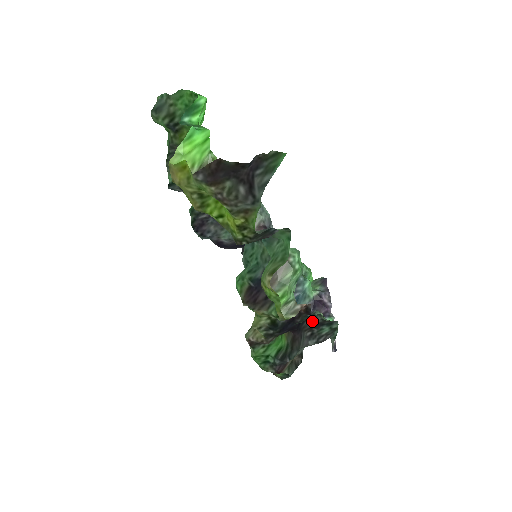
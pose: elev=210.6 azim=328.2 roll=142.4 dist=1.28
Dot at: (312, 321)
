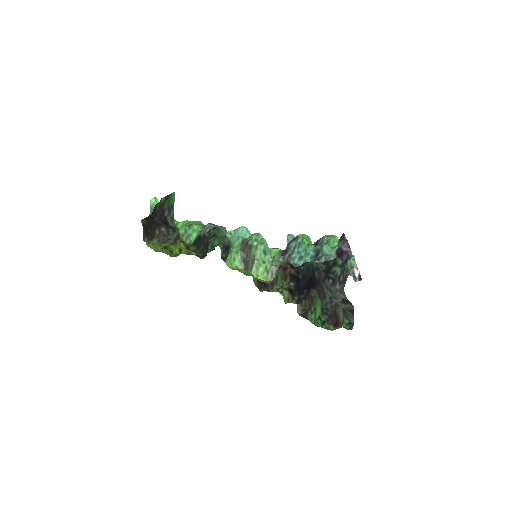
Dot at: (321, 271)
